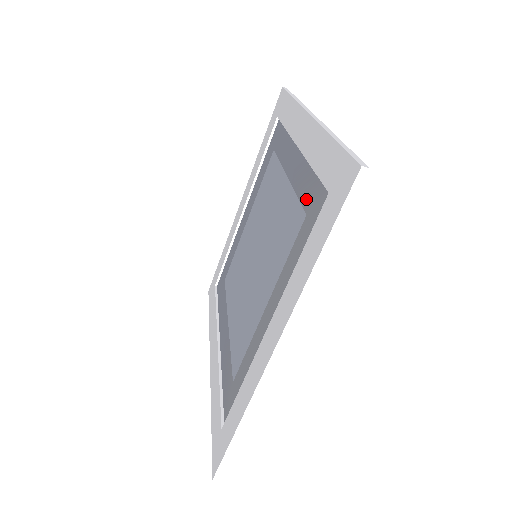
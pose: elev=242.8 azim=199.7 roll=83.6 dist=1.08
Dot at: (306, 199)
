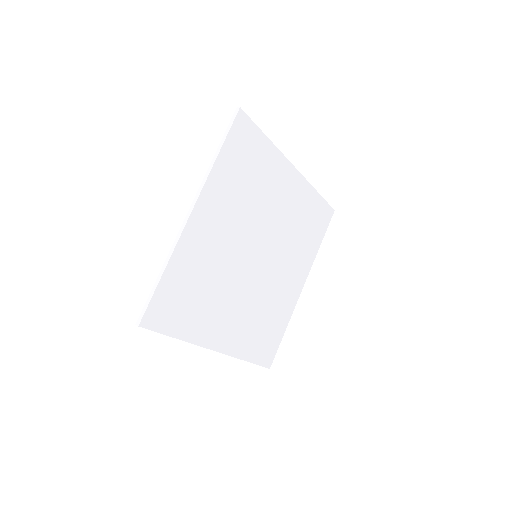
Dot at: (192, 282)
